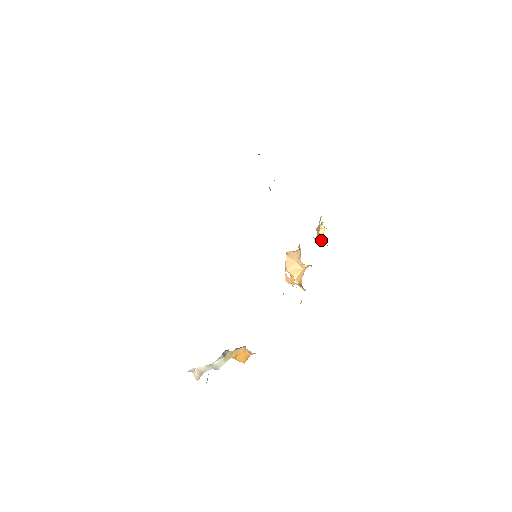
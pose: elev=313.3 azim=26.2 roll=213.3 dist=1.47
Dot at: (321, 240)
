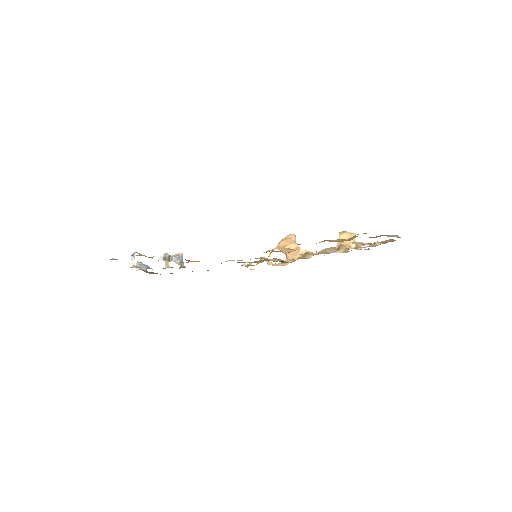
Dot at: occluded
